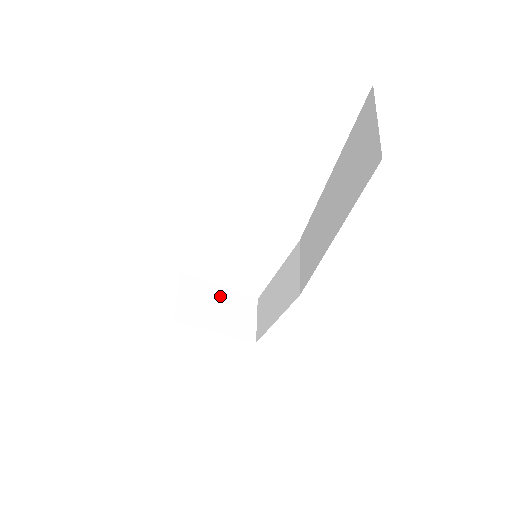
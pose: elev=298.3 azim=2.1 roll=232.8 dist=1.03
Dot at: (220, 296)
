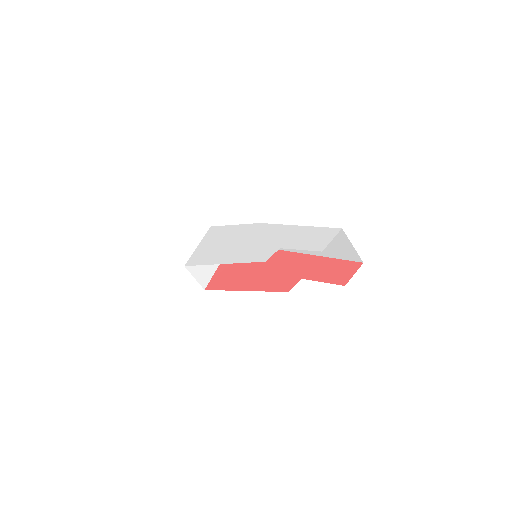
Dot at: occluded
